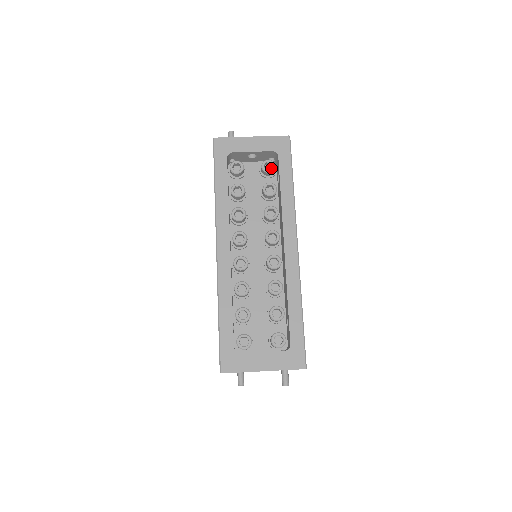
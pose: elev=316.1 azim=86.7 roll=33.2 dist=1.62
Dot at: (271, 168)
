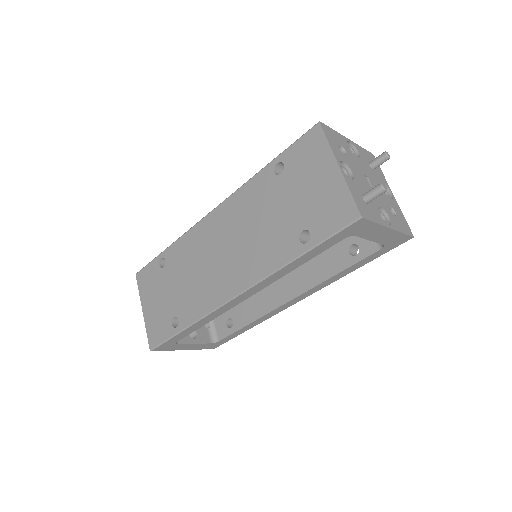
Dot at: occluded
